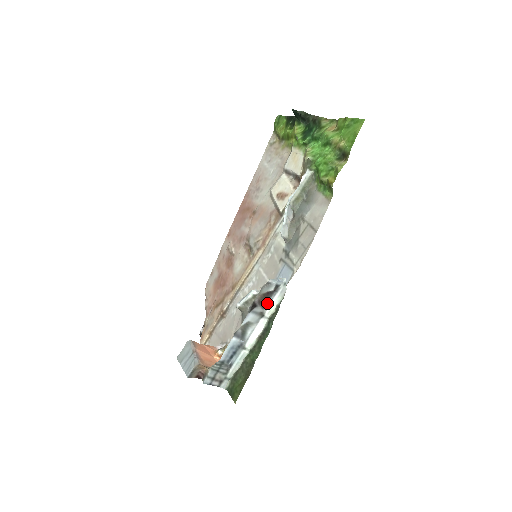
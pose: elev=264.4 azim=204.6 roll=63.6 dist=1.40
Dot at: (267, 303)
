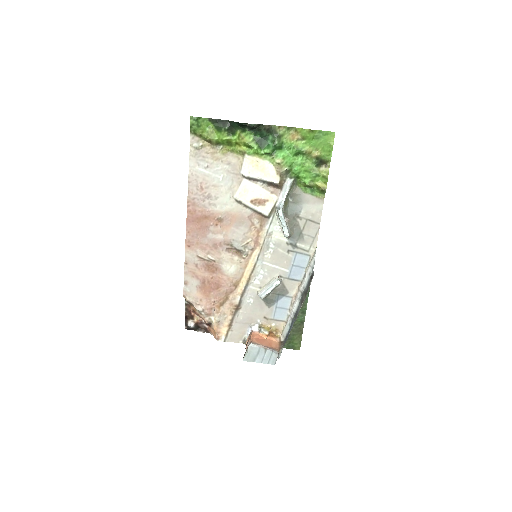
Dot at: (306, 286)
